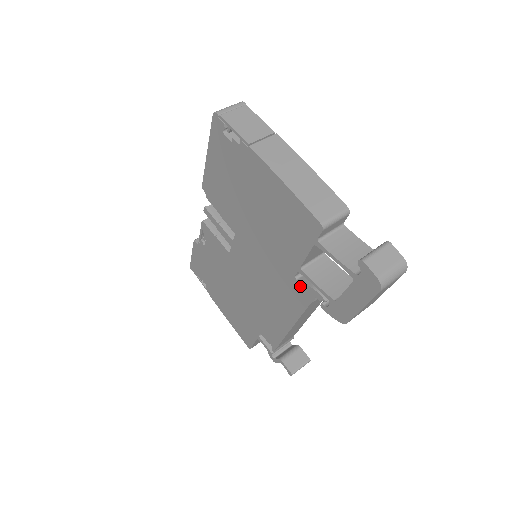
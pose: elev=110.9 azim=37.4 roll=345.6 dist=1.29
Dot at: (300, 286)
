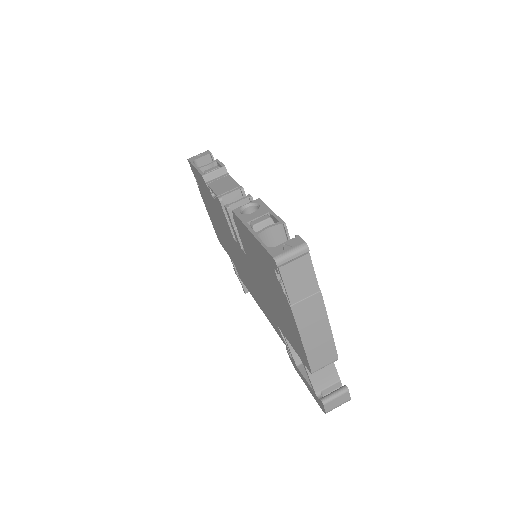
Dot at: (279, 330)
